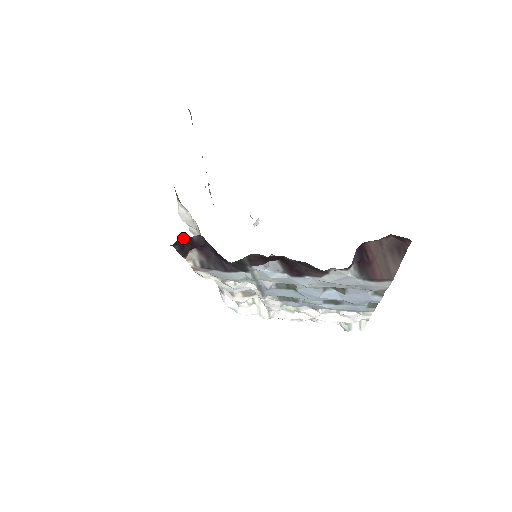
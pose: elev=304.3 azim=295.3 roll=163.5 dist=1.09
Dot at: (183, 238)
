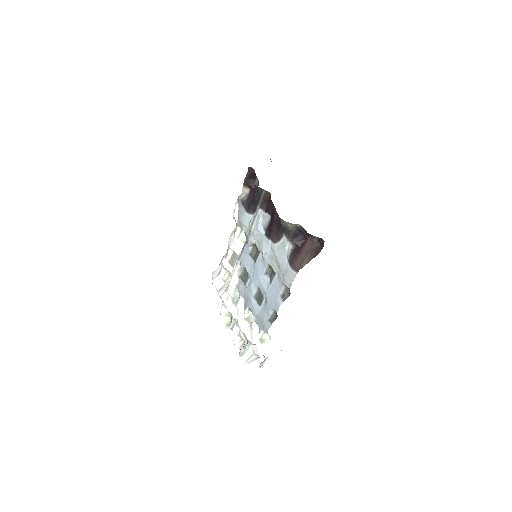
Dot at: (254, 172)
